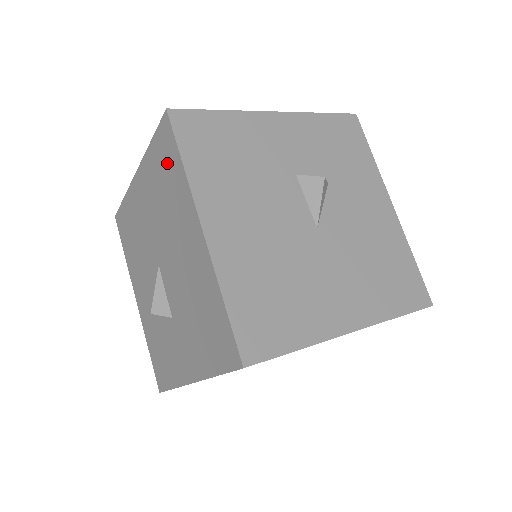
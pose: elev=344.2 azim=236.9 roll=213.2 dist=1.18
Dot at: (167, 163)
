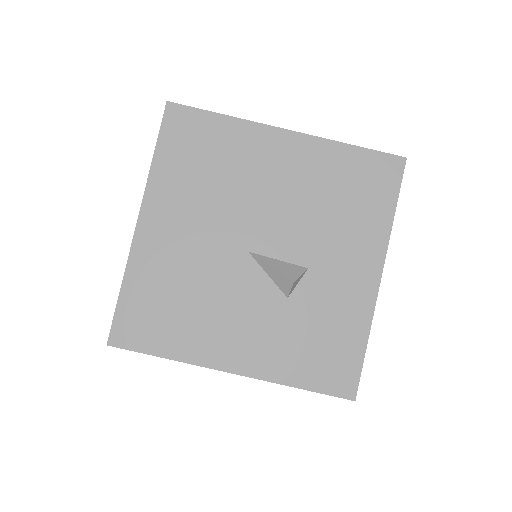
Dot at: (198, 140)
